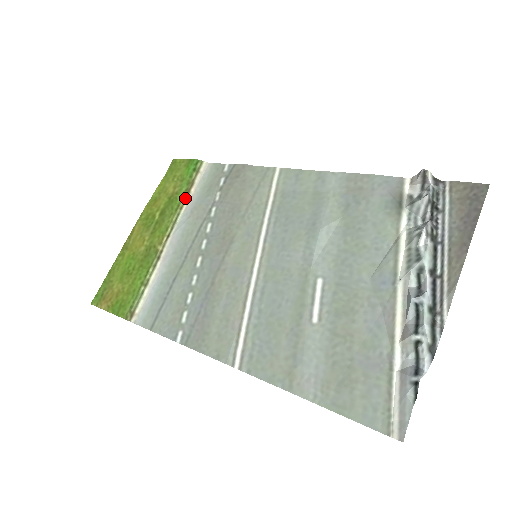
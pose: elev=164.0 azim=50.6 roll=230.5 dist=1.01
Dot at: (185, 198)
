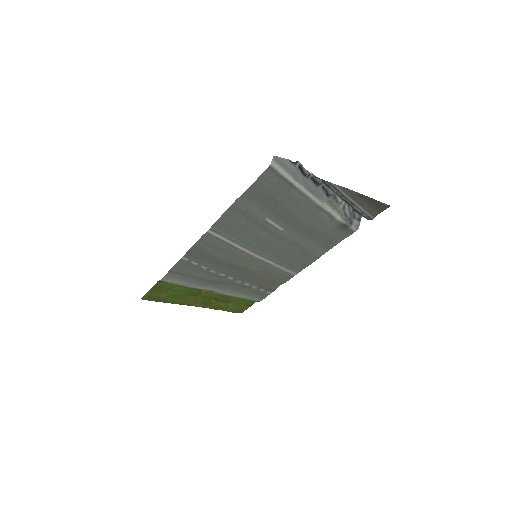
Dot at: (235, 297)
